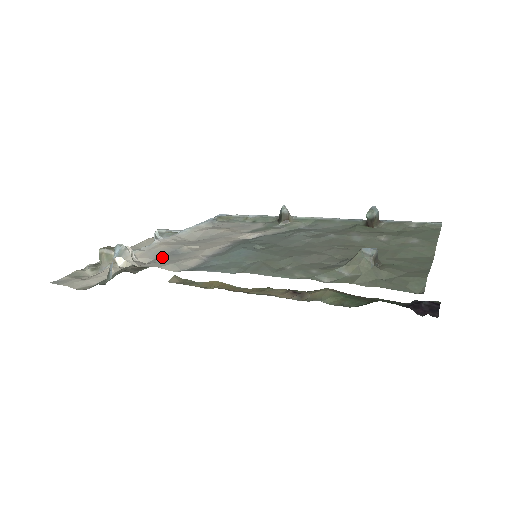
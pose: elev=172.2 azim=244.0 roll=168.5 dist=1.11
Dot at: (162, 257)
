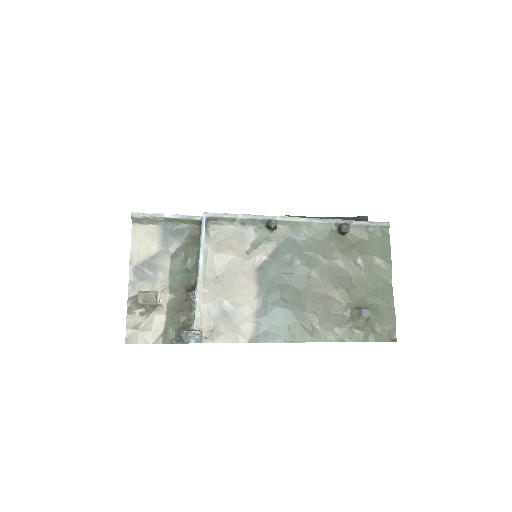
Dot at: (220, 324)
